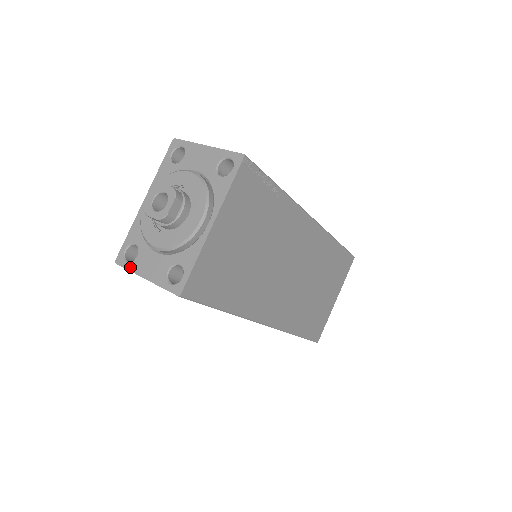
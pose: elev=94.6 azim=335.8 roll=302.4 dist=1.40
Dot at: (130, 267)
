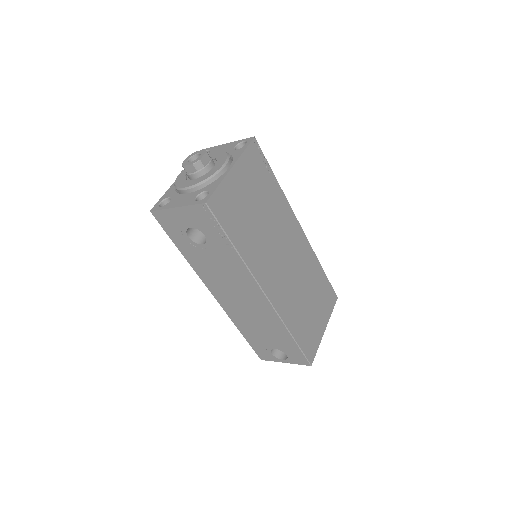
Dot at: (164, 207)
